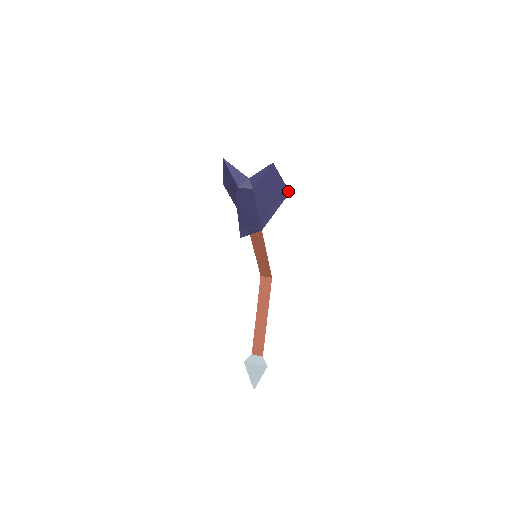
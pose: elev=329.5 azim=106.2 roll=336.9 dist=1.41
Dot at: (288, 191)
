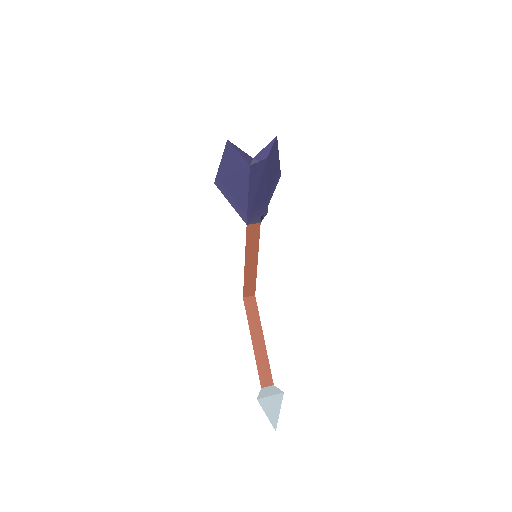
Dot at: (280, 174)
